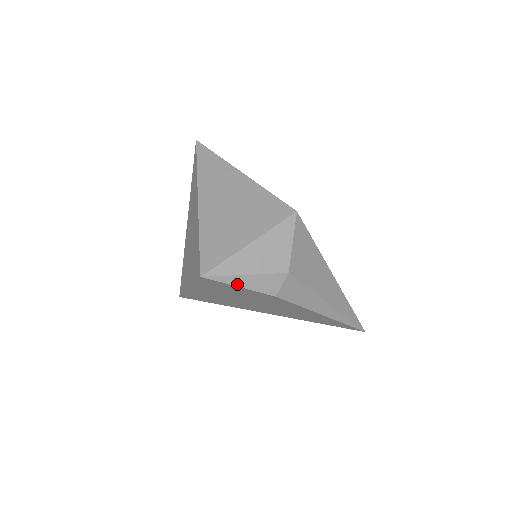
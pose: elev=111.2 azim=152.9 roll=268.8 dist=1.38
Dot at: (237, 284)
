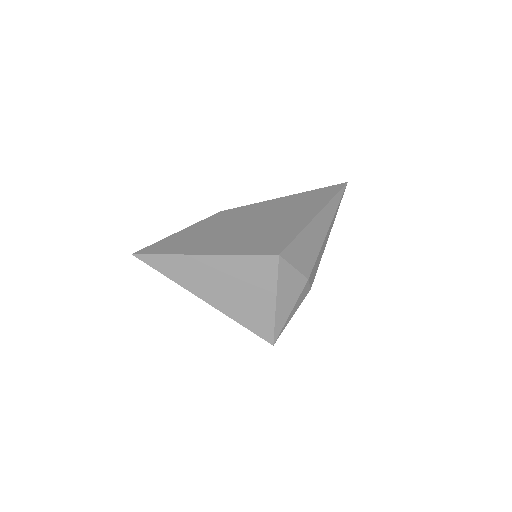
Dot at: (290, 319)
